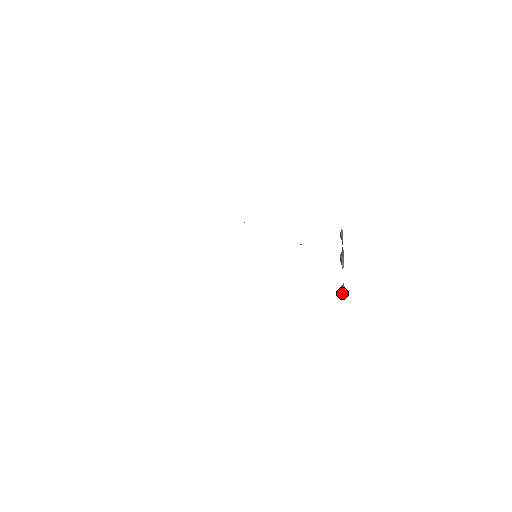
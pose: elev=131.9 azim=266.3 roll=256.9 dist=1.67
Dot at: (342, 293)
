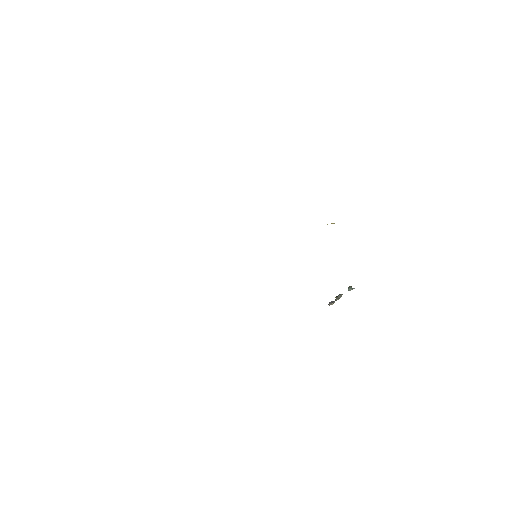
Dot at: (351, 286)
